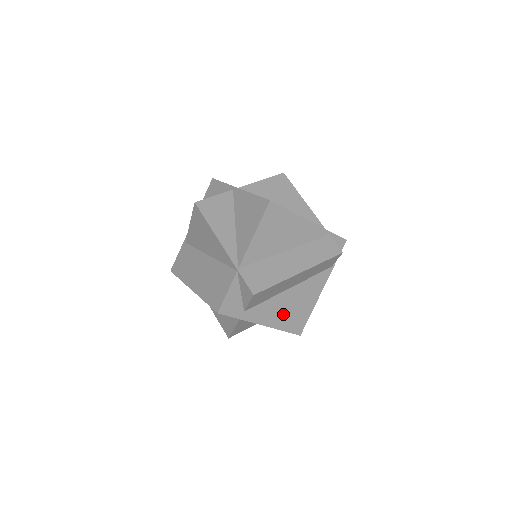
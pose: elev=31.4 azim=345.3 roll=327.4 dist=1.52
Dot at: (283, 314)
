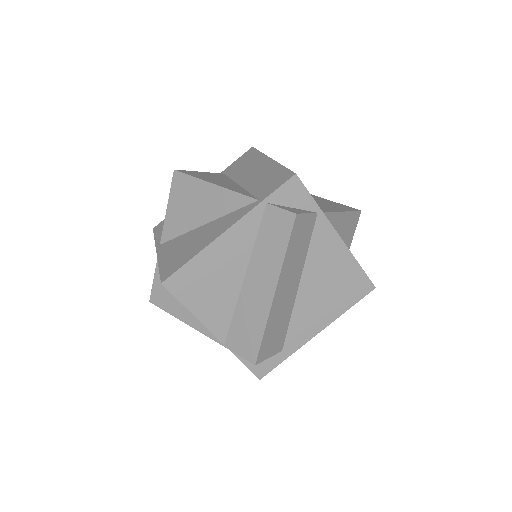
Dot at: (326, 304)
